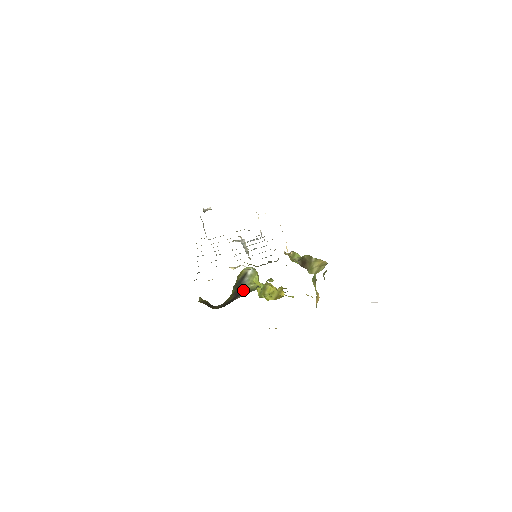
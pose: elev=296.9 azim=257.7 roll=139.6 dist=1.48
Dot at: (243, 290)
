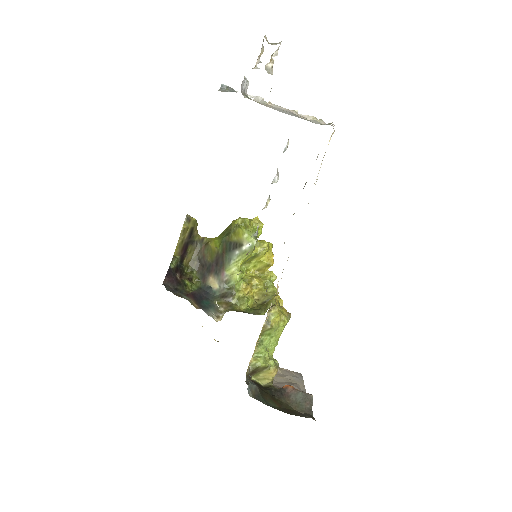
Dot at: (224, 268)
